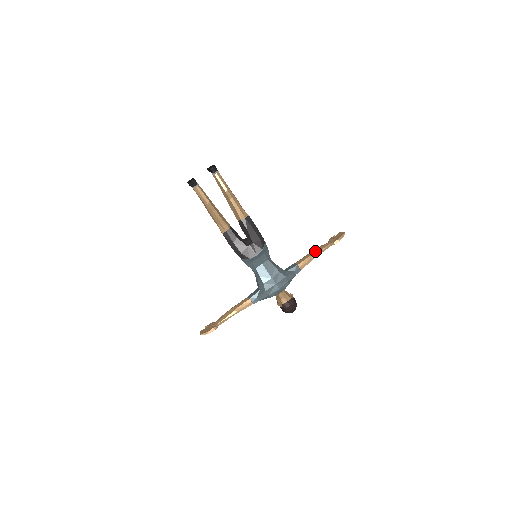
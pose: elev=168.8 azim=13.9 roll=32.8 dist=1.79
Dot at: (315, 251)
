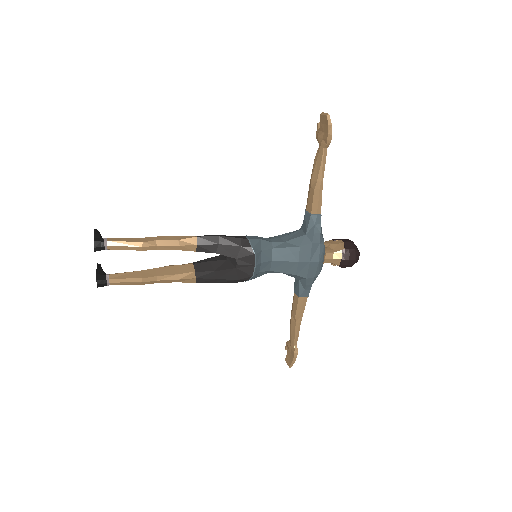
Dot at: (314, 176)
